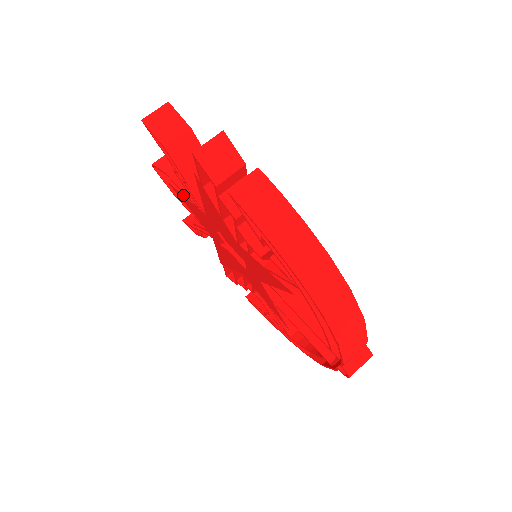
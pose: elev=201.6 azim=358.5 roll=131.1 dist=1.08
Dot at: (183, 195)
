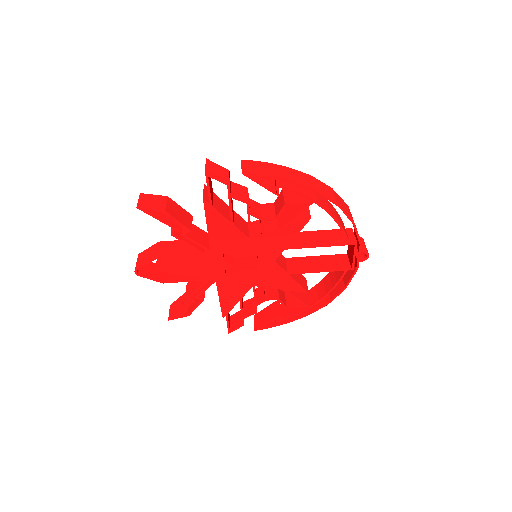
Dot at: (179, 262)
